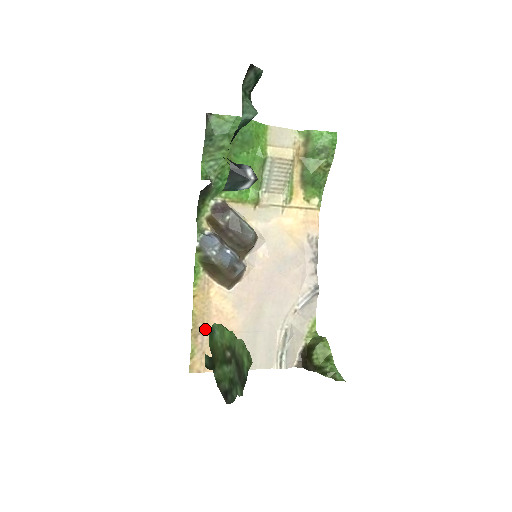
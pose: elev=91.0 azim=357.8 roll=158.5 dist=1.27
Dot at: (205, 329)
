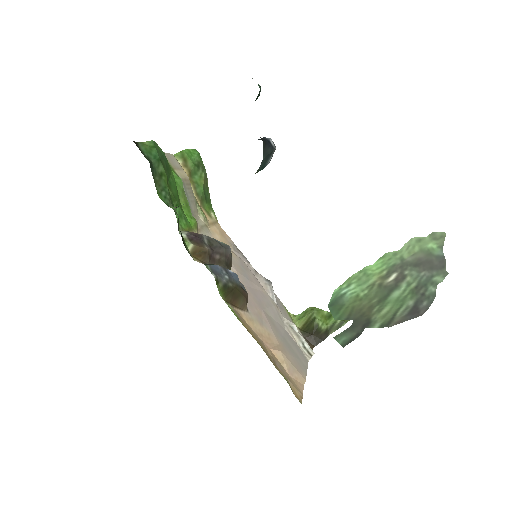
Dot at: (272, 356)
